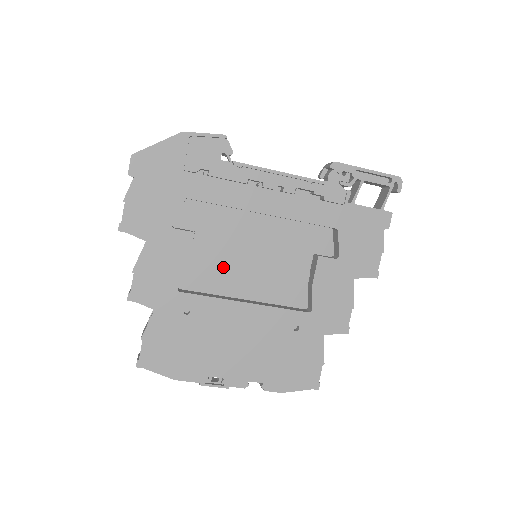
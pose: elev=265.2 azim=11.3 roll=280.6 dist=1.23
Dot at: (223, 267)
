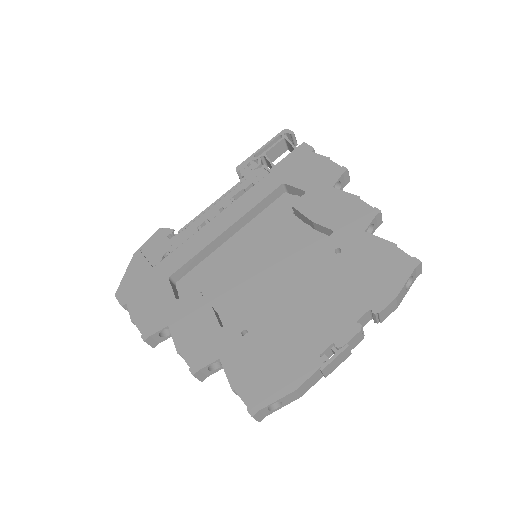
Dot at: (243, 287)
